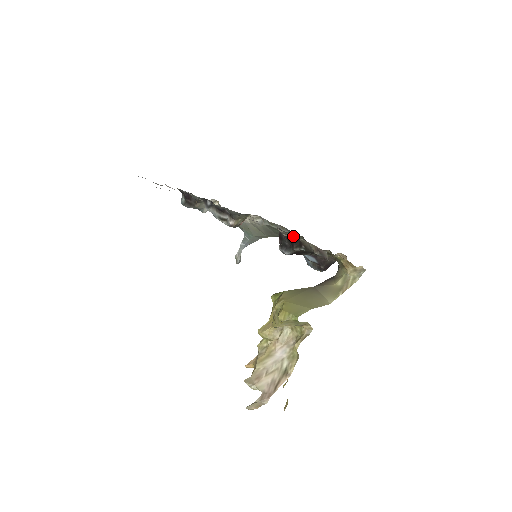
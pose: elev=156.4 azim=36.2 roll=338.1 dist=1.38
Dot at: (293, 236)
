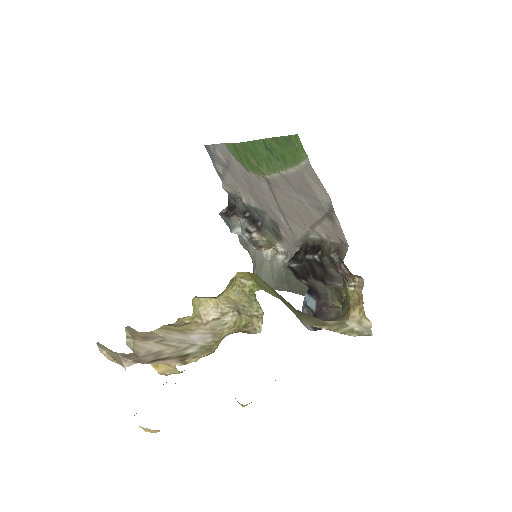
Dot at: (316, 241)
